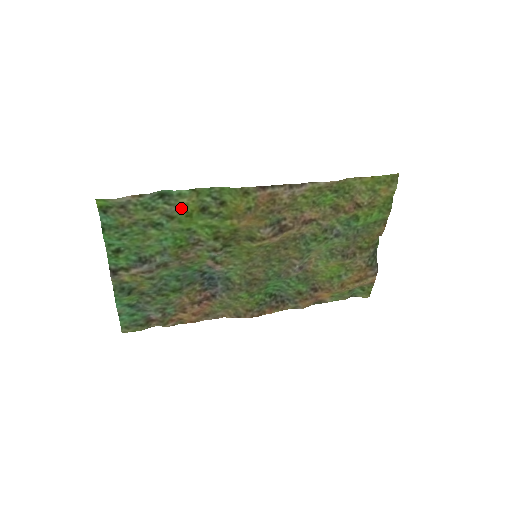
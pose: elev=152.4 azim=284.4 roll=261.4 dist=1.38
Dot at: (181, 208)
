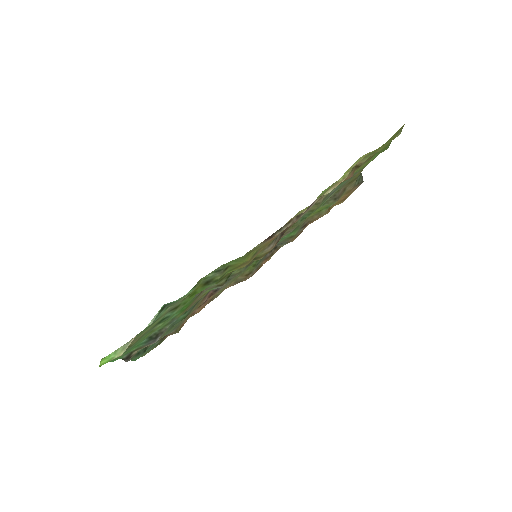
Dot at: occluded
